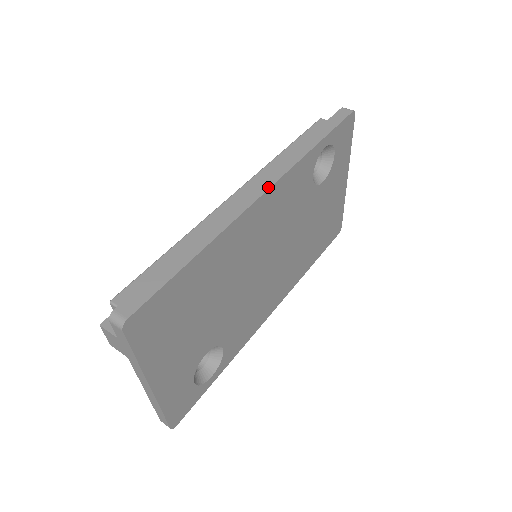
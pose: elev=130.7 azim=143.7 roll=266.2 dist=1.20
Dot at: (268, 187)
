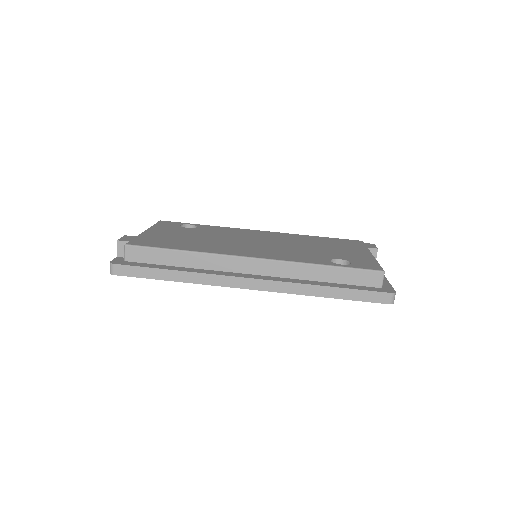
Dot at: (256, 289)
